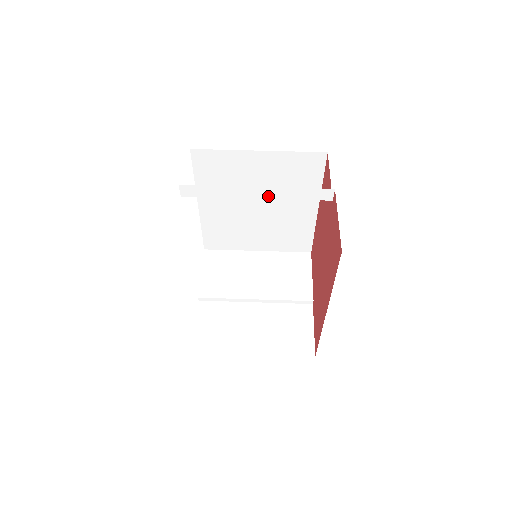
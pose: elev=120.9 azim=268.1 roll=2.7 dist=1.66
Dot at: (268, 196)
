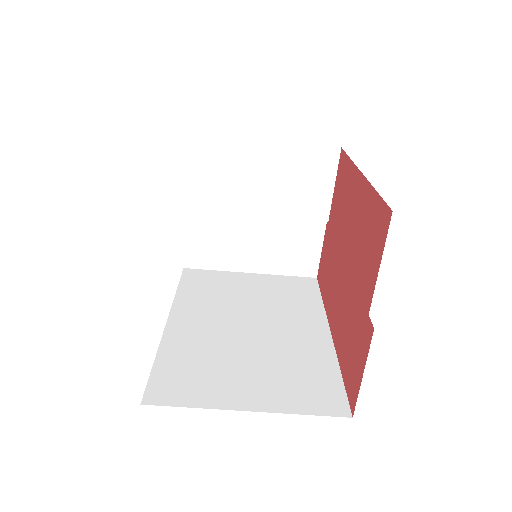
Dot at: occluded
